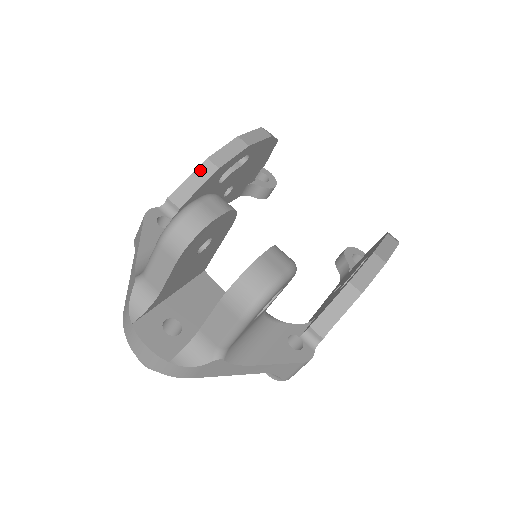
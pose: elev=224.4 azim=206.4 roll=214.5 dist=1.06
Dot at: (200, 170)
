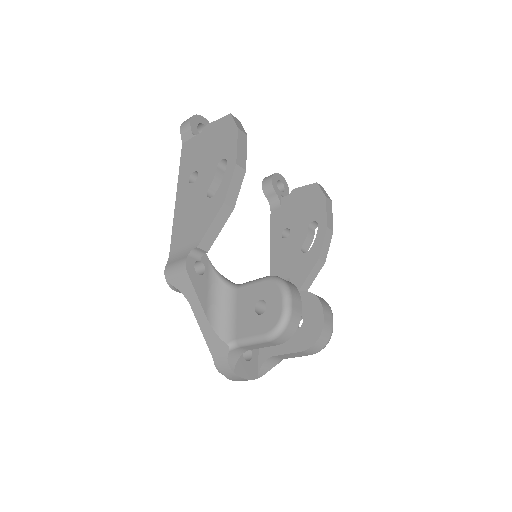
Dot at: (219, 215)
